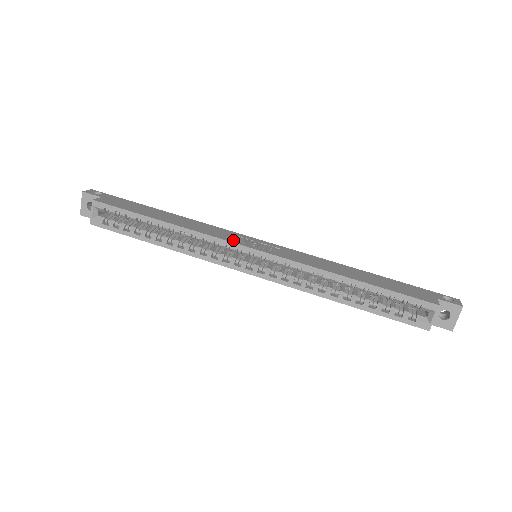
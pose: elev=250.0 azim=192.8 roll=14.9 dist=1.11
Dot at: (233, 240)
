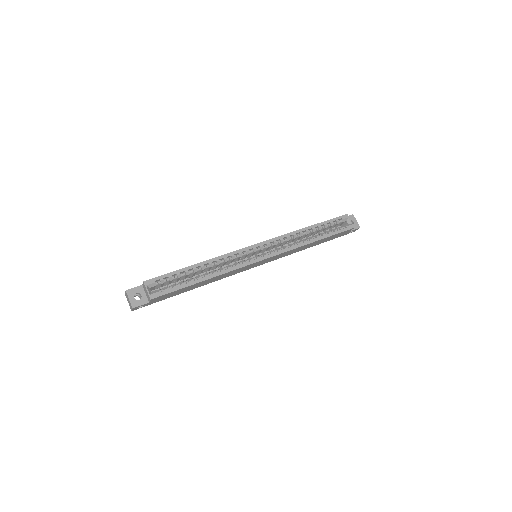
Dot at: (242, 250)
